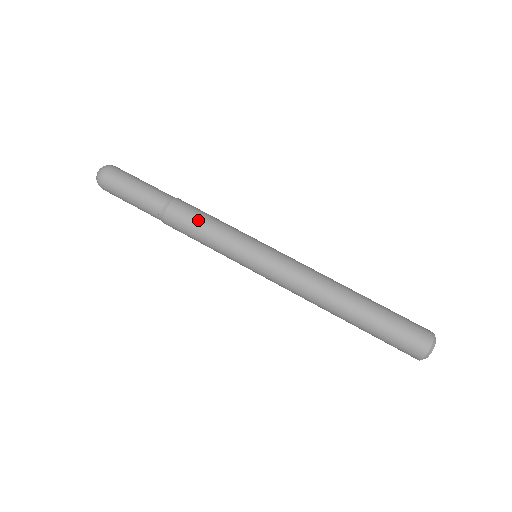
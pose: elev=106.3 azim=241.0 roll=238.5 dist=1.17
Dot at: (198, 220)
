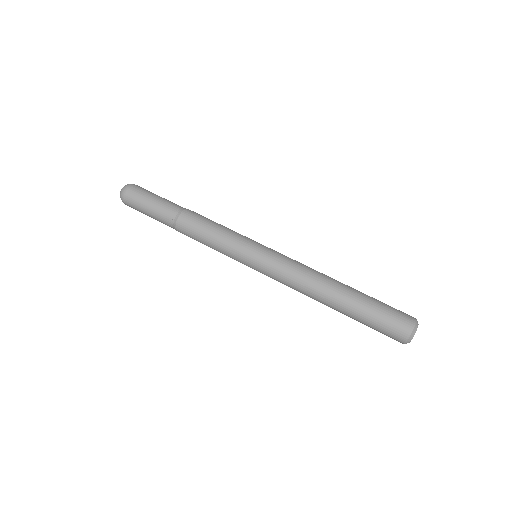
Dot at: occluded
